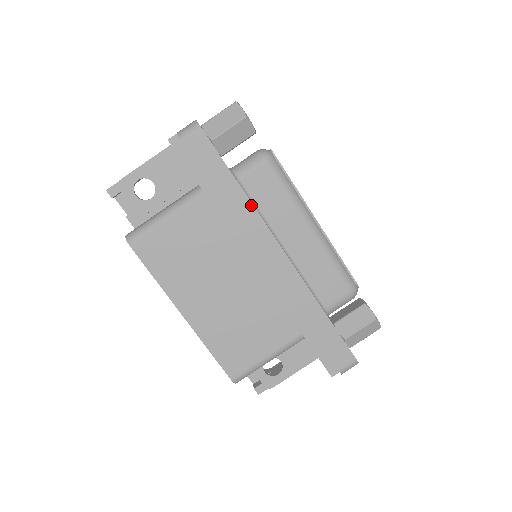
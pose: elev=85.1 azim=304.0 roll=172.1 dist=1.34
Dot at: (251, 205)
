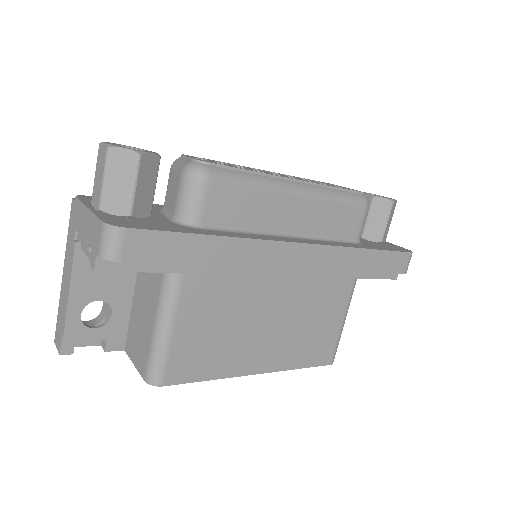
Dot at: (241, 240)
